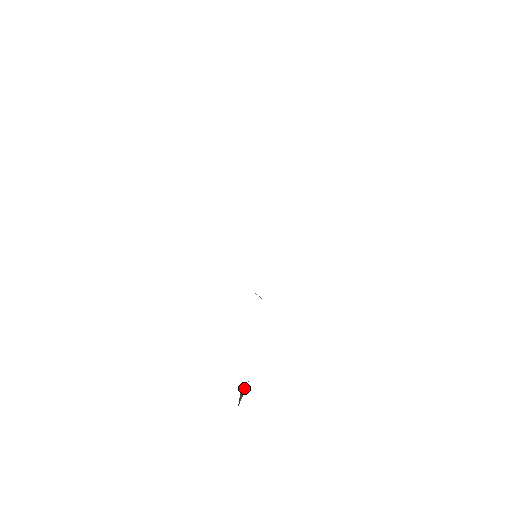
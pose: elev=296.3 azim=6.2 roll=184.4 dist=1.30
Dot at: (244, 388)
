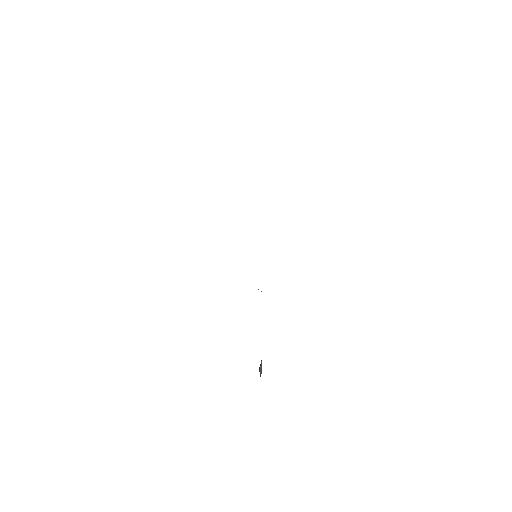
Dot at: (261, 365)
